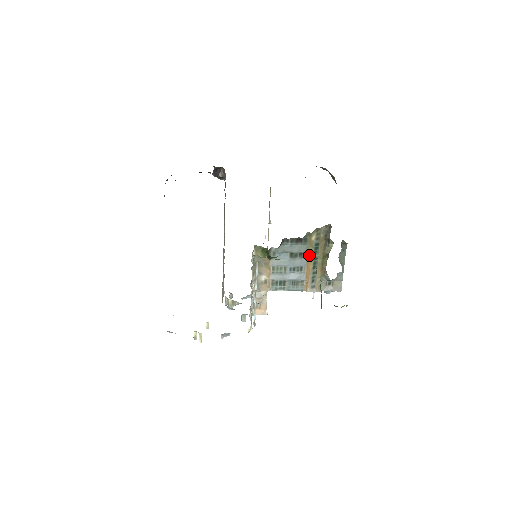
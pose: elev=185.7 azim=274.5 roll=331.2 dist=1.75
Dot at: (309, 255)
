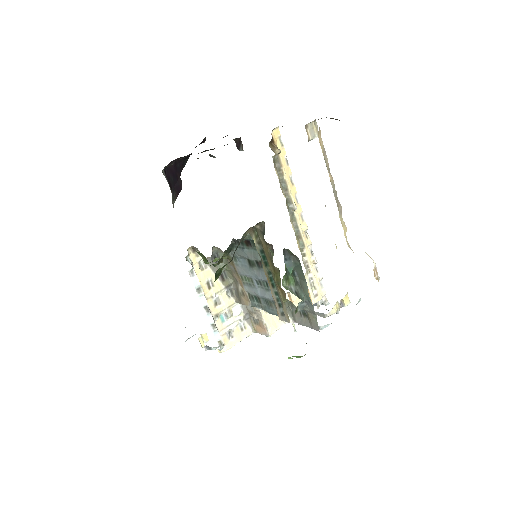
Dot at: (264, 266)
